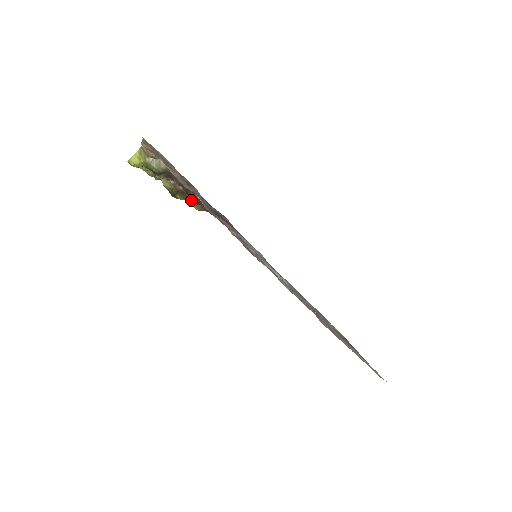
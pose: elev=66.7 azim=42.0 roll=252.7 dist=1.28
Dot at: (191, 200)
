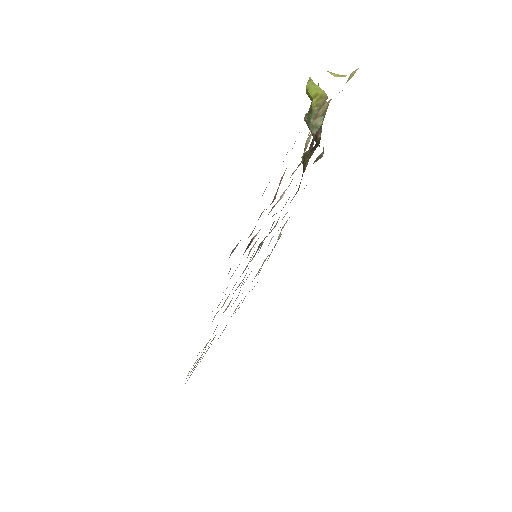
Dot at: (306, 156)
